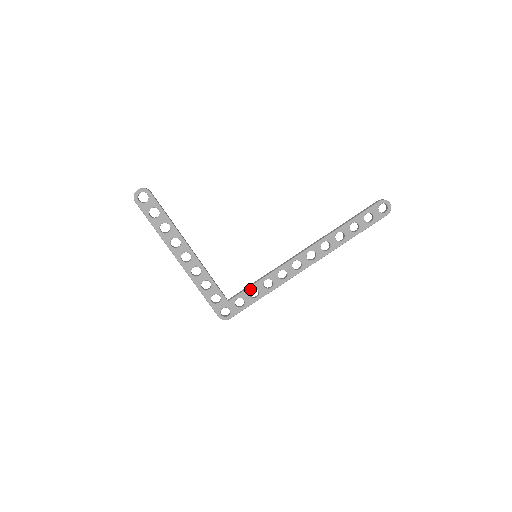
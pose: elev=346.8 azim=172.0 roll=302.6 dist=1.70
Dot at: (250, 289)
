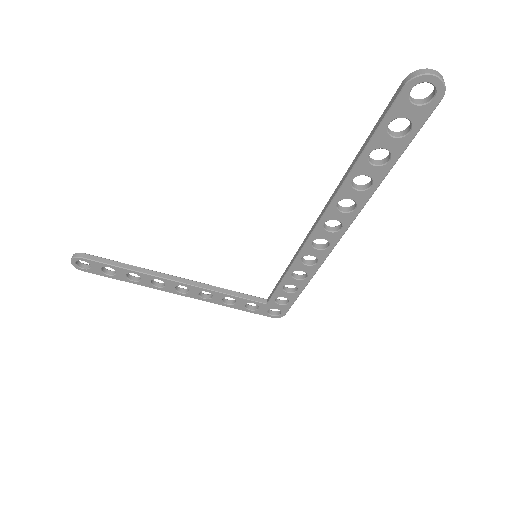
Dot at: (281, 287)
